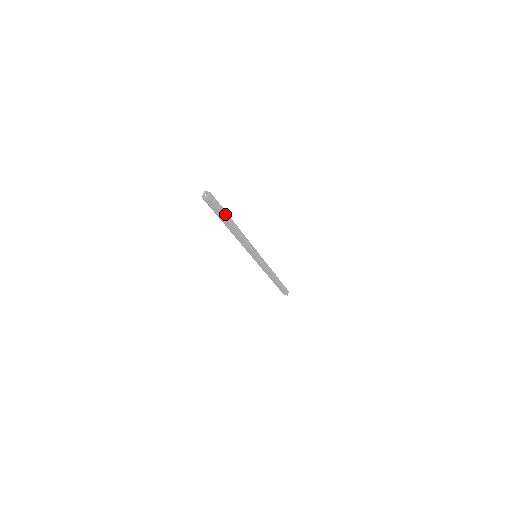
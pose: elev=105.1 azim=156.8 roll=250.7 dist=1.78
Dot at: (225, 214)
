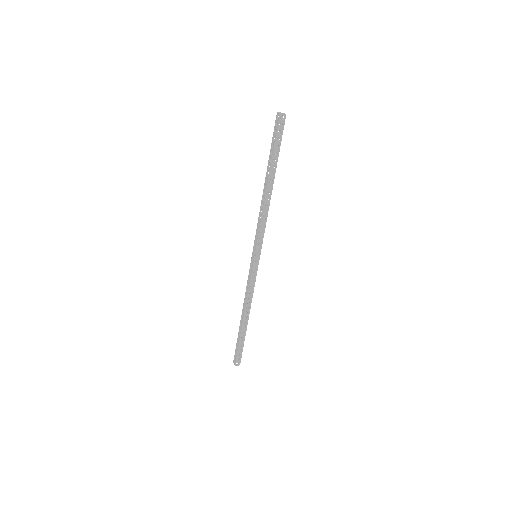
Dot at: (276, 155)
